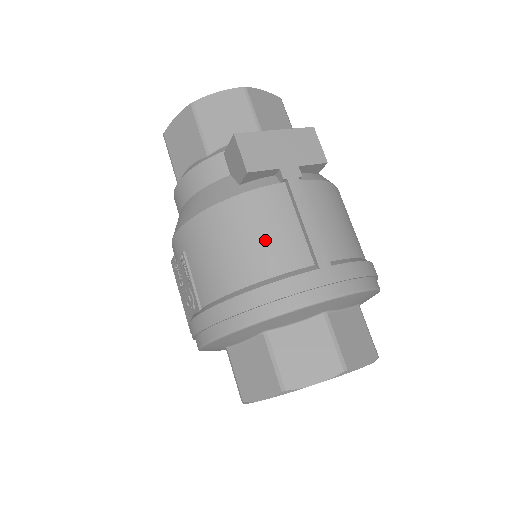
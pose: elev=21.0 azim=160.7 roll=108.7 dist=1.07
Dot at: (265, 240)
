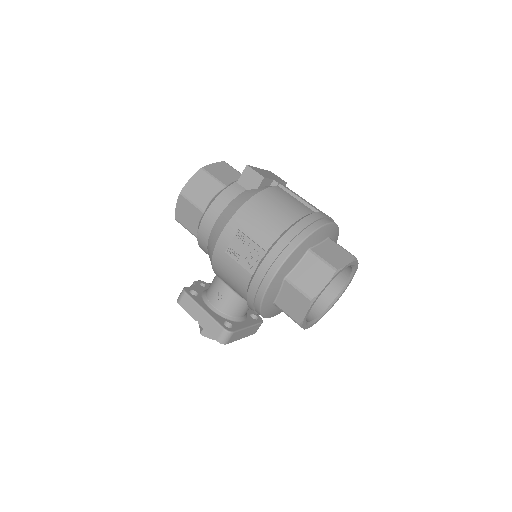
Dot at: (288, 204)
